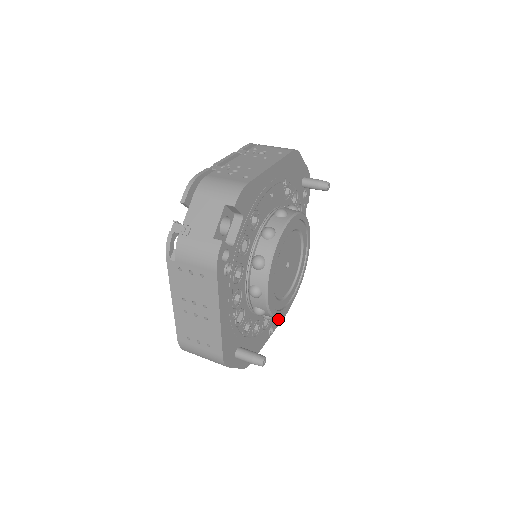
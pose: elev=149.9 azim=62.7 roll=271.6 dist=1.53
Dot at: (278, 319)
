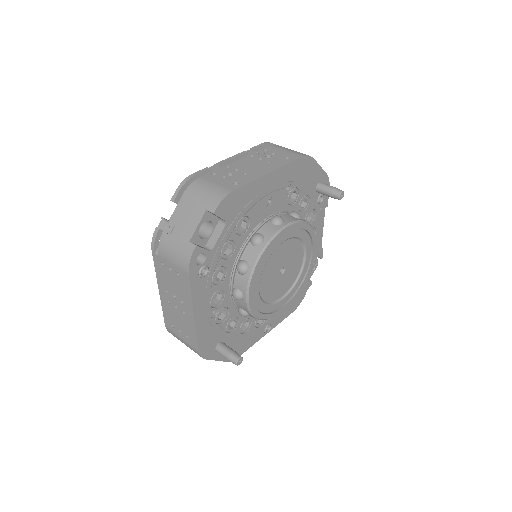
Dot at: (279, 318)
